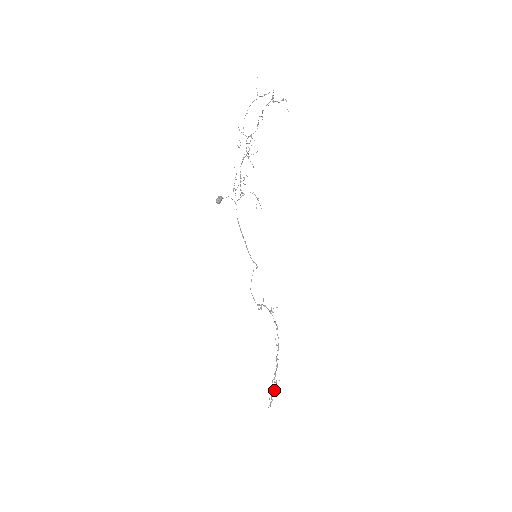
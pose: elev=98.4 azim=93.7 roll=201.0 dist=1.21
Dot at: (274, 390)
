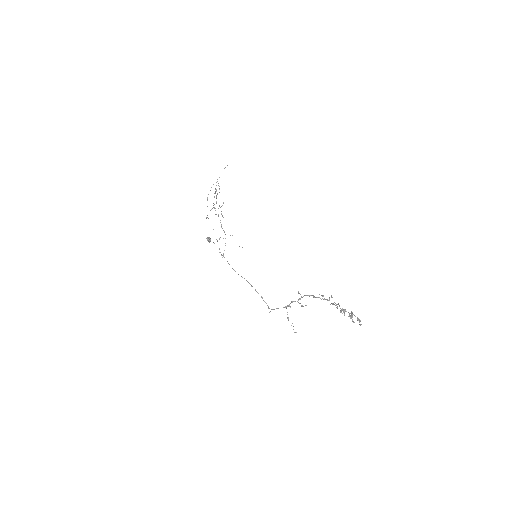
Dot at: (352, 315)
